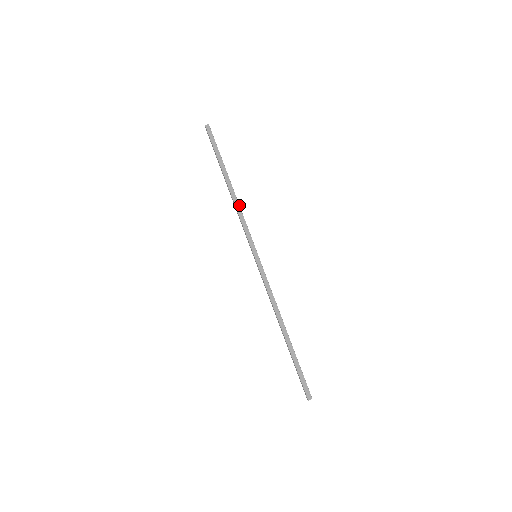
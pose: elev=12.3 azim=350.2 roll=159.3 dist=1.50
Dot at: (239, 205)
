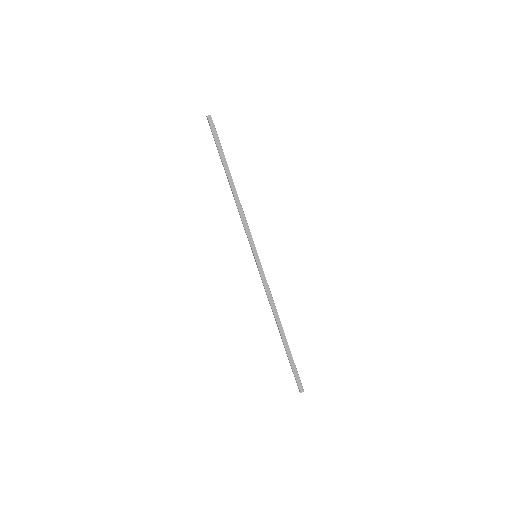
Dot at: (240, 204)
